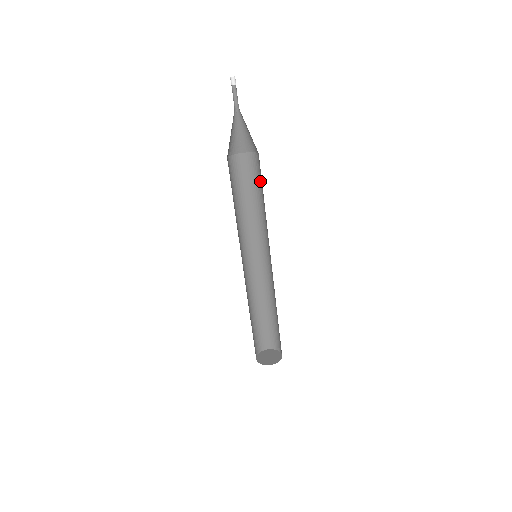
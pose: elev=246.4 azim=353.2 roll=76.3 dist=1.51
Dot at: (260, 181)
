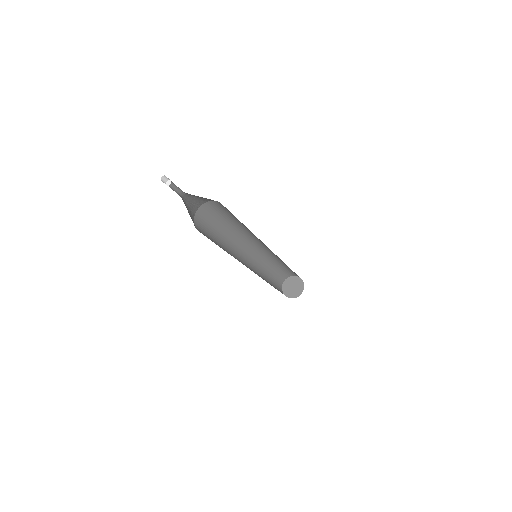
Dot at: occluded
